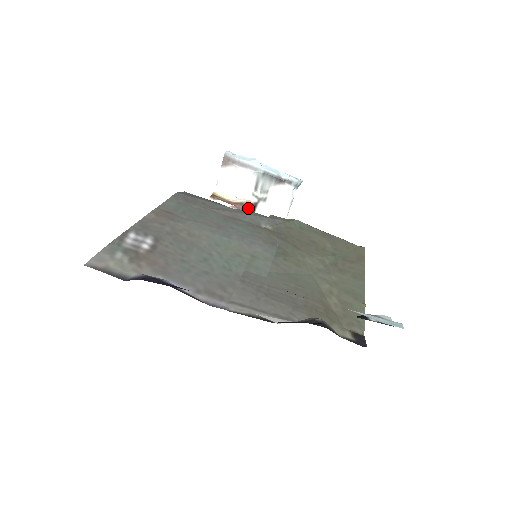
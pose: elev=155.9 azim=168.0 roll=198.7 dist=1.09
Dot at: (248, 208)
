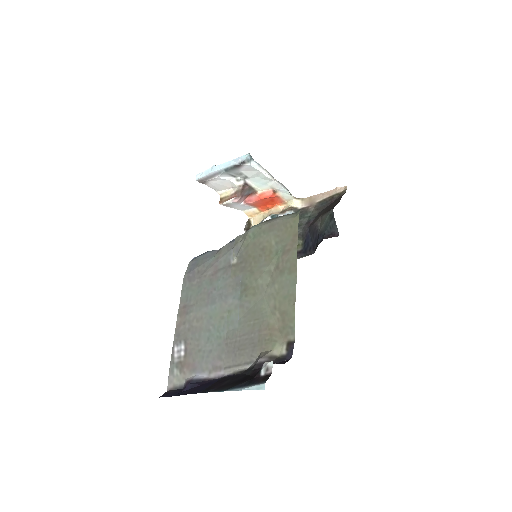
Dot at: (244, 190)
